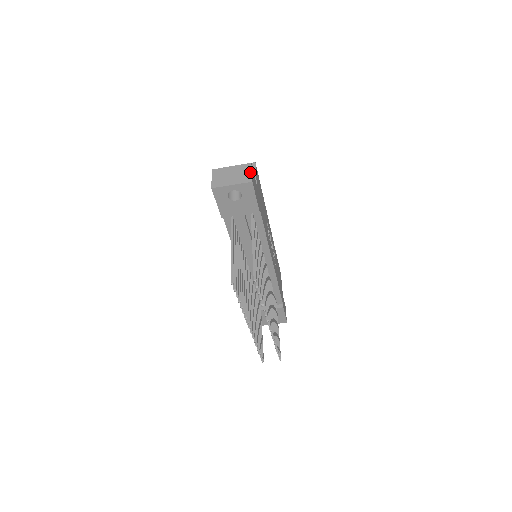
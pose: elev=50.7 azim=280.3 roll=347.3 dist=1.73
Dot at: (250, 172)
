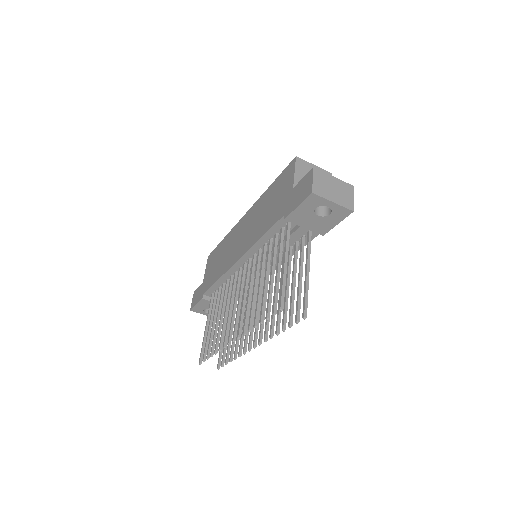
Dot at: (352, 197)
